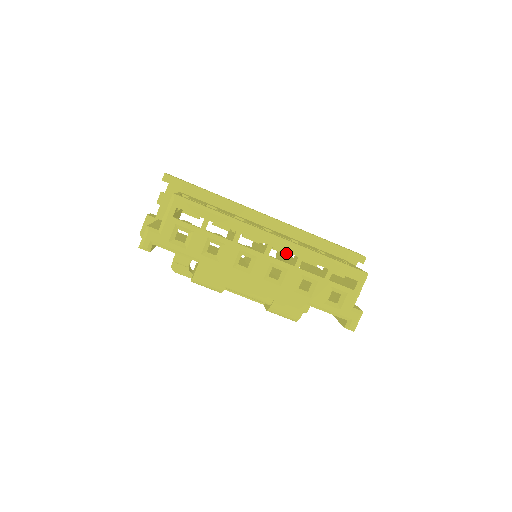
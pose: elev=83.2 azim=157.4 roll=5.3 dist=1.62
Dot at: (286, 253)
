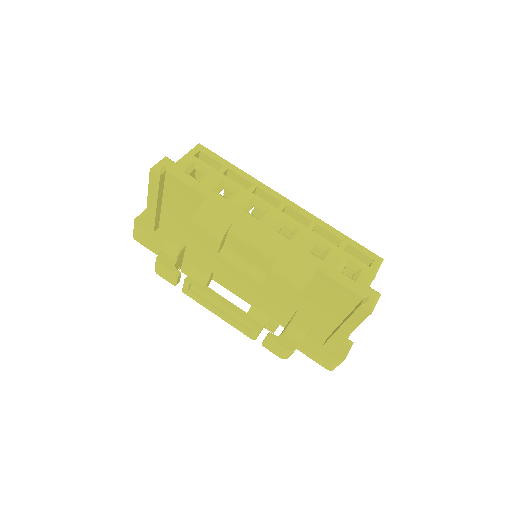
Dot at: occluded
